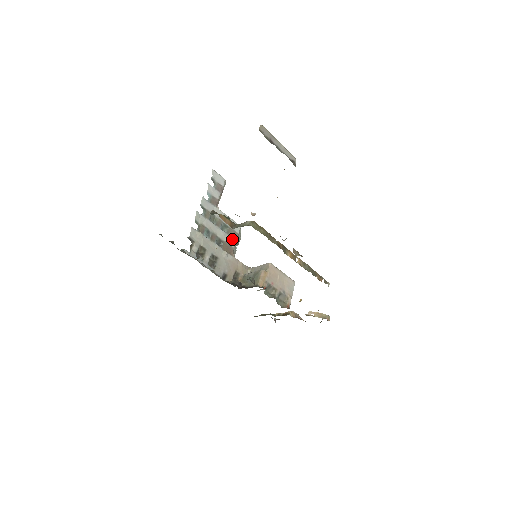
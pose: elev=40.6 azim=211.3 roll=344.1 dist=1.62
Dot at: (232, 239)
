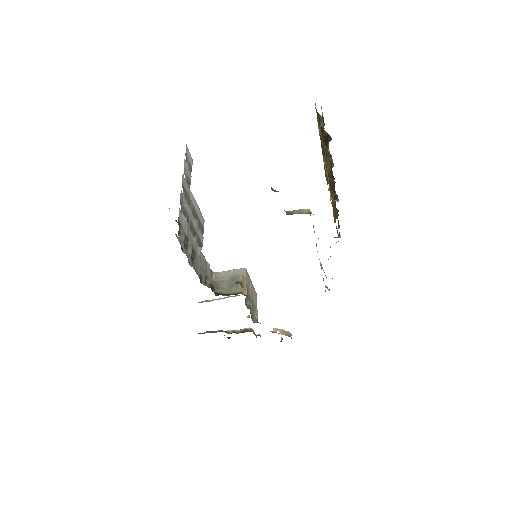
Dot at: (201, 234)
